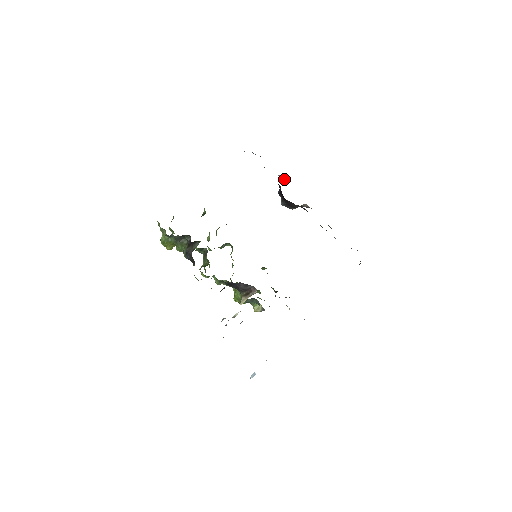
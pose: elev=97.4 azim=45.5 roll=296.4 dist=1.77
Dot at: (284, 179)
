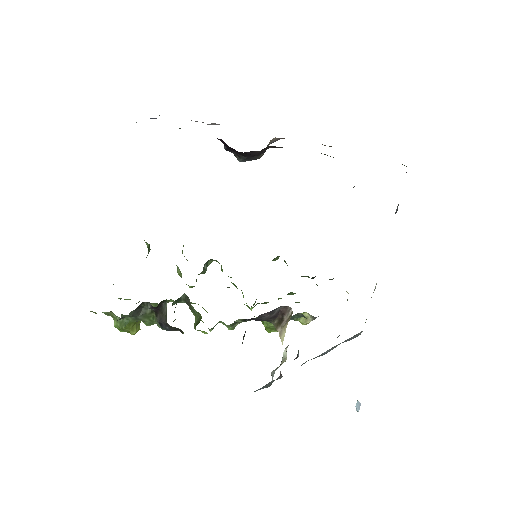
Dot at: occluded
